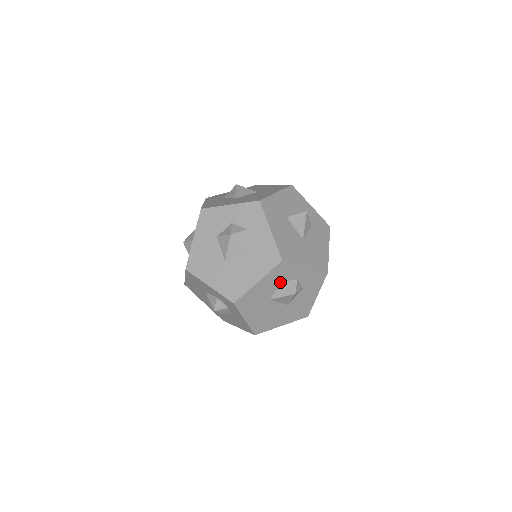
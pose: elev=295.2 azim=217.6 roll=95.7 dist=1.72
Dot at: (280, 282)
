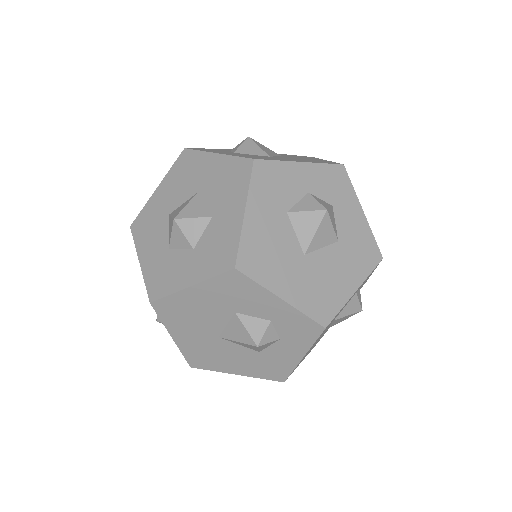
Dot at: occluded
